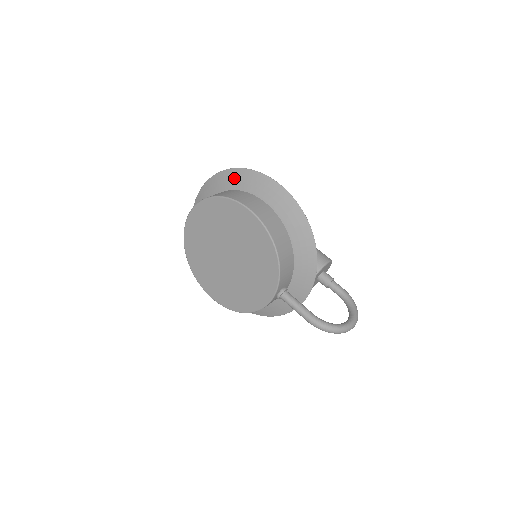
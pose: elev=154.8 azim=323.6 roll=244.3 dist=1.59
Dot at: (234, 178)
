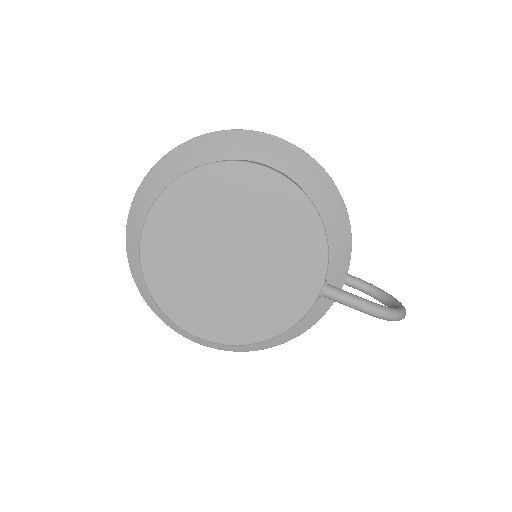
Dot at: (209, 147)
